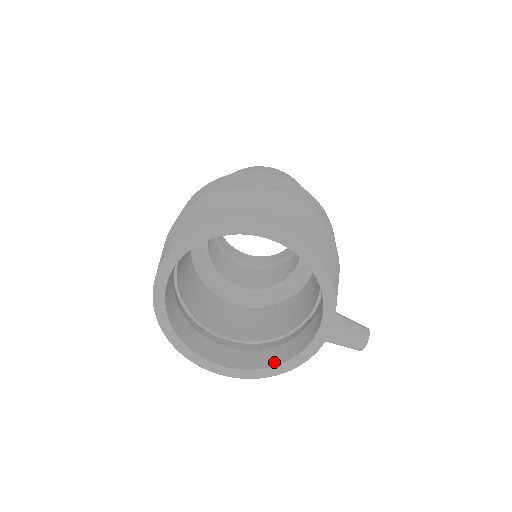
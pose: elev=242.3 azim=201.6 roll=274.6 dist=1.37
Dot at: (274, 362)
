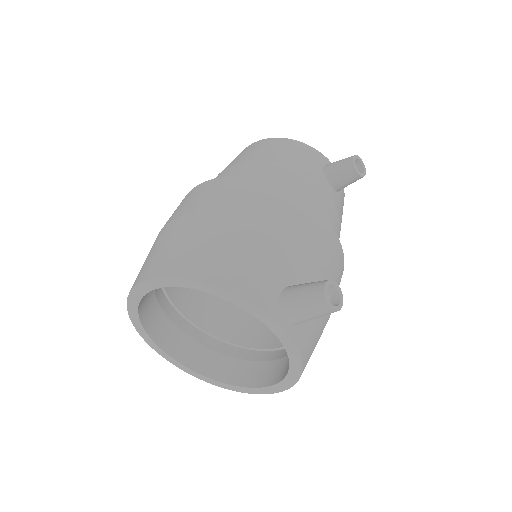
Dot at: occluded
